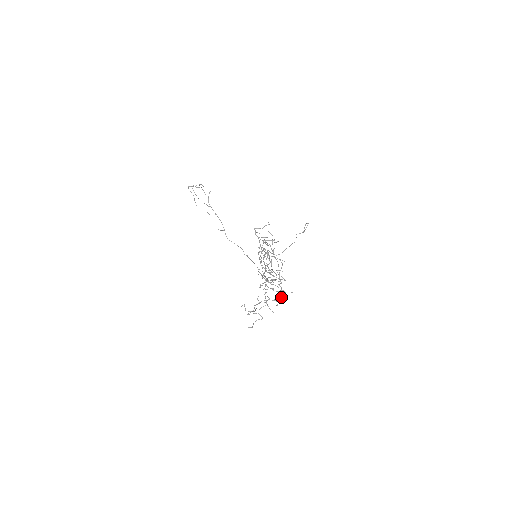
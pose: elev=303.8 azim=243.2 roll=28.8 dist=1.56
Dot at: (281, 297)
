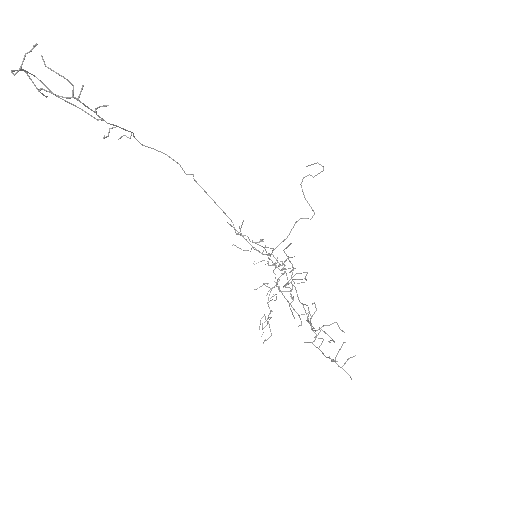
Dot at: occluded
